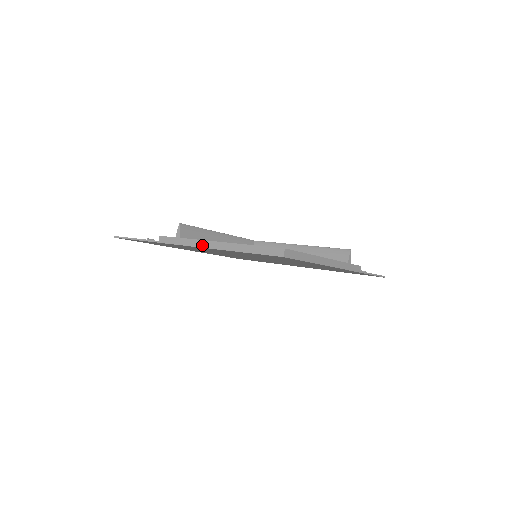
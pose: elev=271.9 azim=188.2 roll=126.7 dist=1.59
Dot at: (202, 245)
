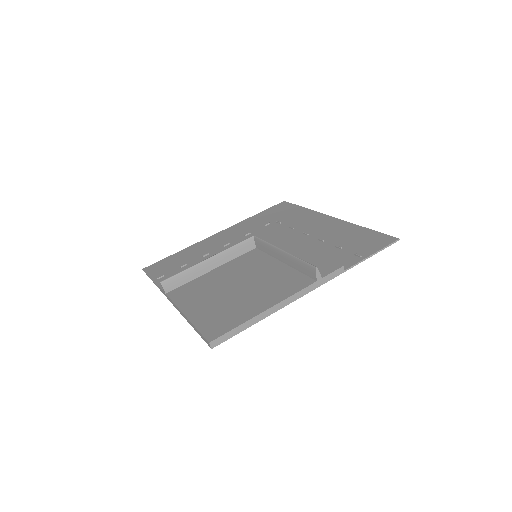
Dot at: (176, 308)
